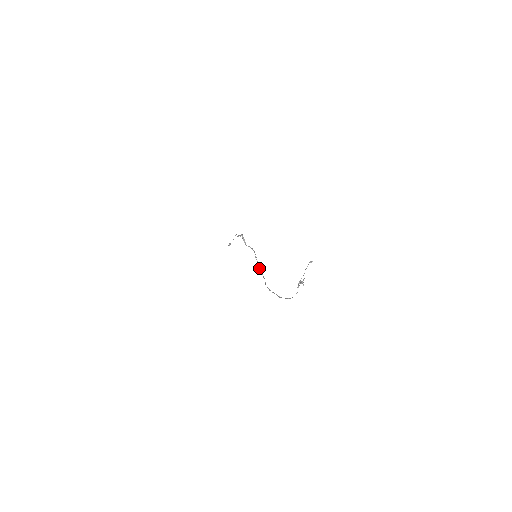
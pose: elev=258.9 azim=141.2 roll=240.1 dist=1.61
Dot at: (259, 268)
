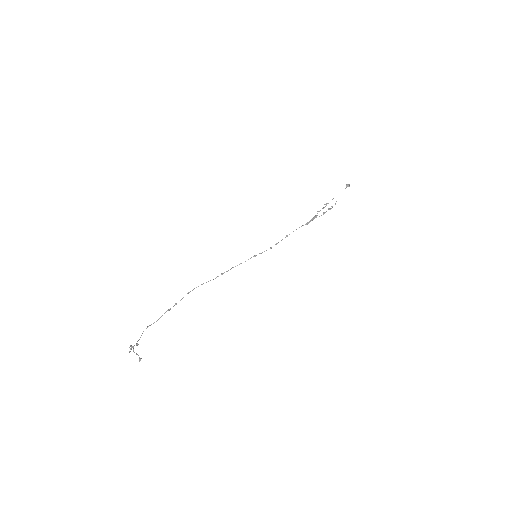
Dot at: (233, 267)
